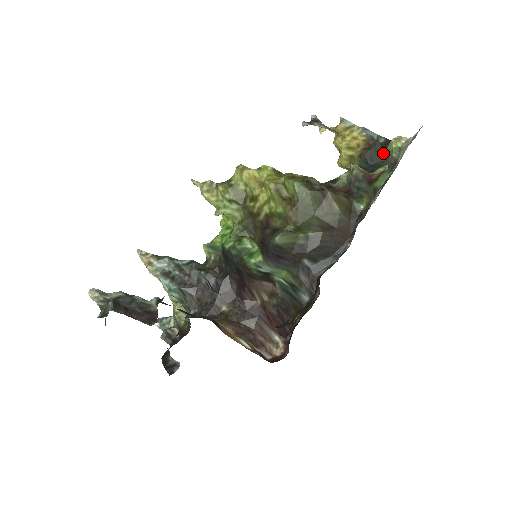
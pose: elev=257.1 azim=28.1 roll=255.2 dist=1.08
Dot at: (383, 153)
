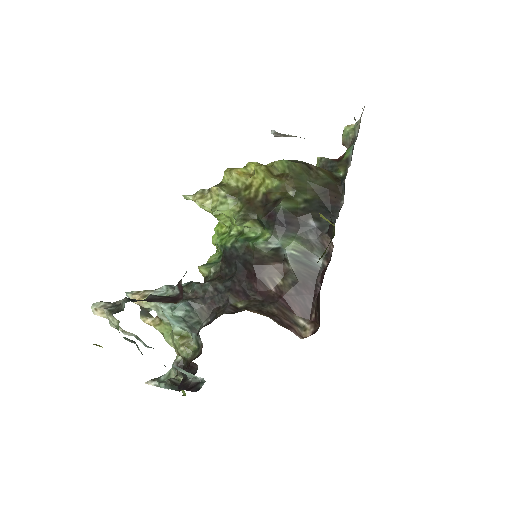
Dot at: occluded
